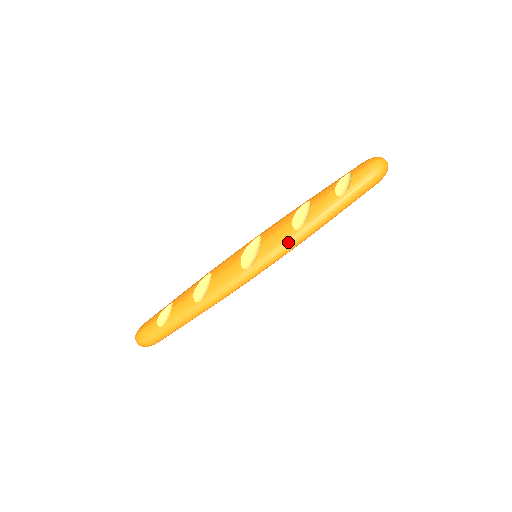
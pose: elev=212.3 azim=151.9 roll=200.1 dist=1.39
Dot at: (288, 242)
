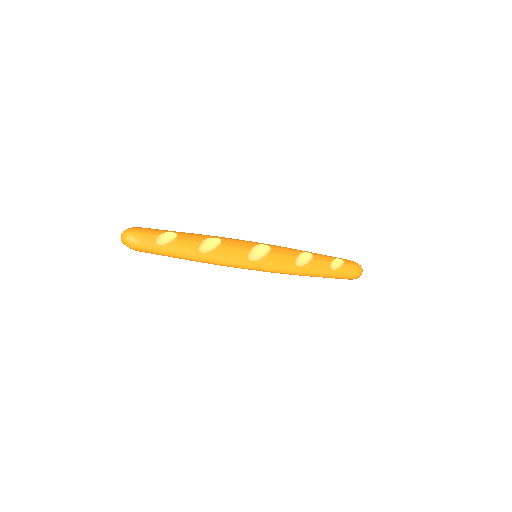
Dot at: (286, 268)
